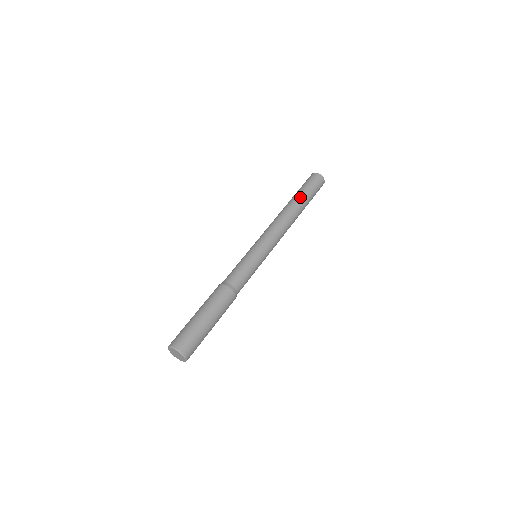
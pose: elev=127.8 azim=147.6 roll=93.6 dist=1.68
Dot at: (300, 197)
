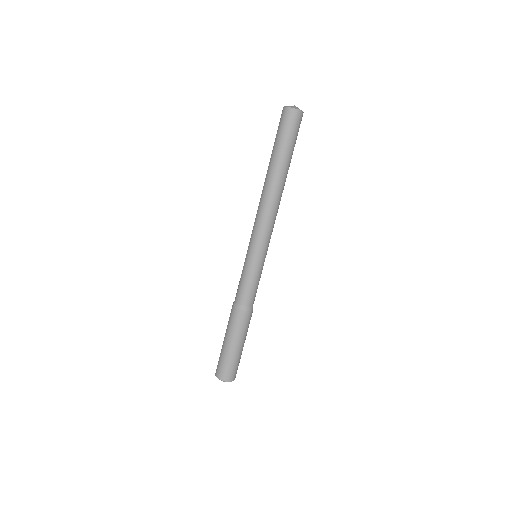
Dot at: (280, 161)
